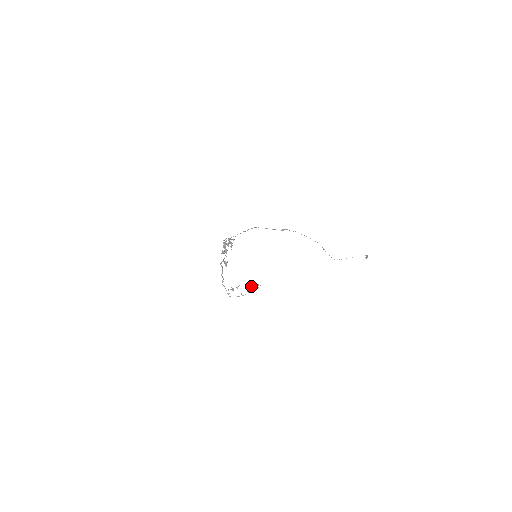
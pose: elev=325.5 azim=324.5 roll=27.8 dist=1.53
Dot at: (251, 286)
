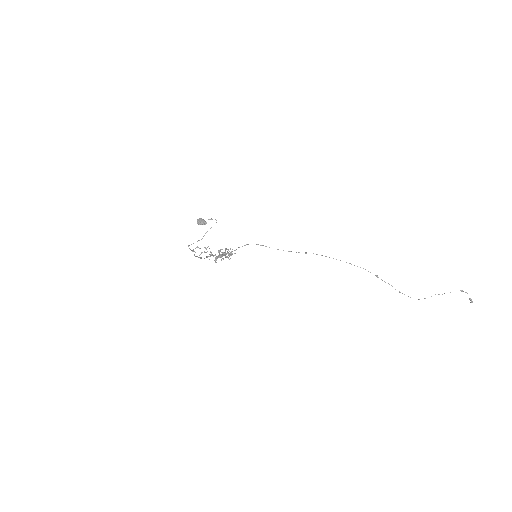
Dot at: (204, 221)
